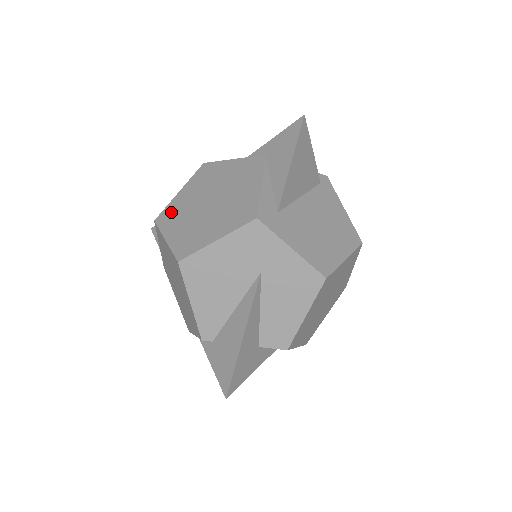
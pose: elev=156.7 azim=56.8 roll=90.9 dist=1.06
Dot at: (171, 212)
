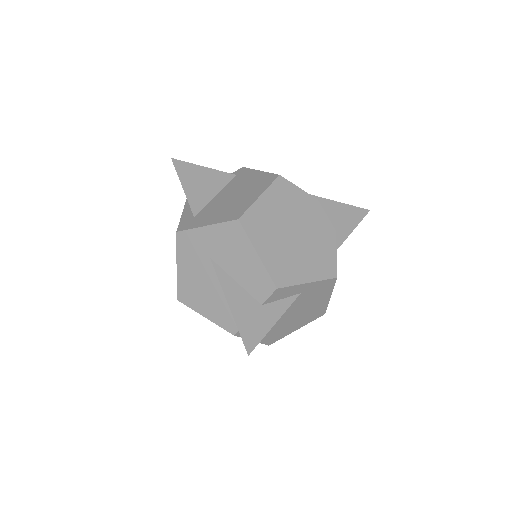
Dot at: occluded
